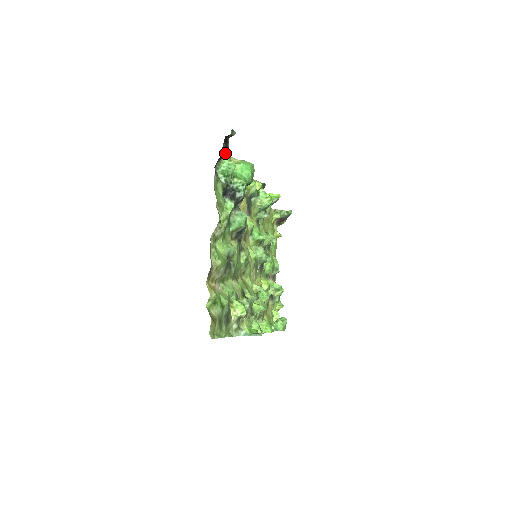
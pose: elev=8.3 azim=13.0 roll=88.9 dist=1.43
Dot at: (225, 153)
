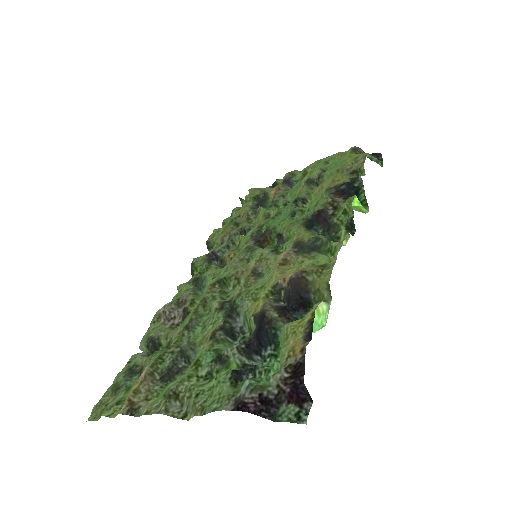
Dot at: (268, 410)
